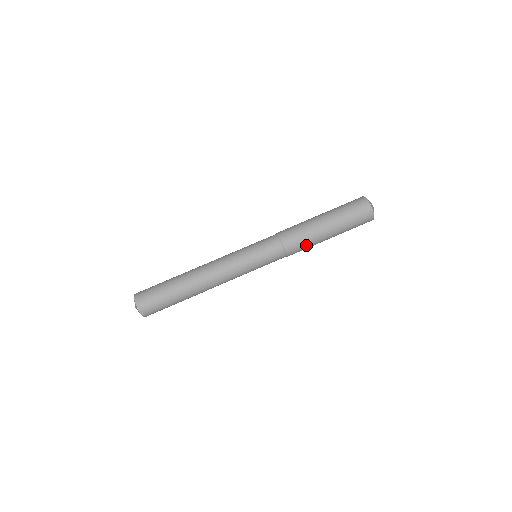
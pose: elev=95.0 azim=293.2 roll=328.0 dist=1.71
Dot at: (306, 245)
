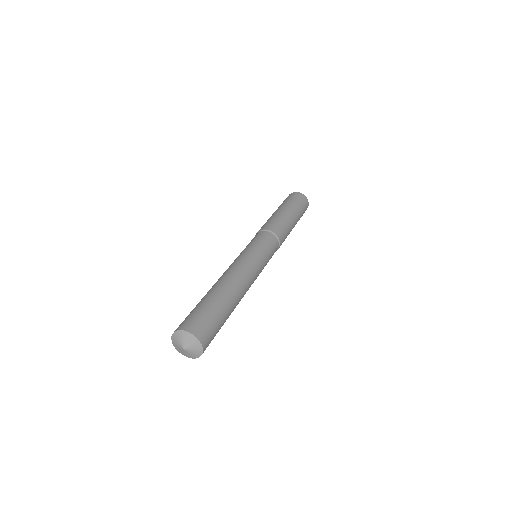
Dot at: (274, 221)
